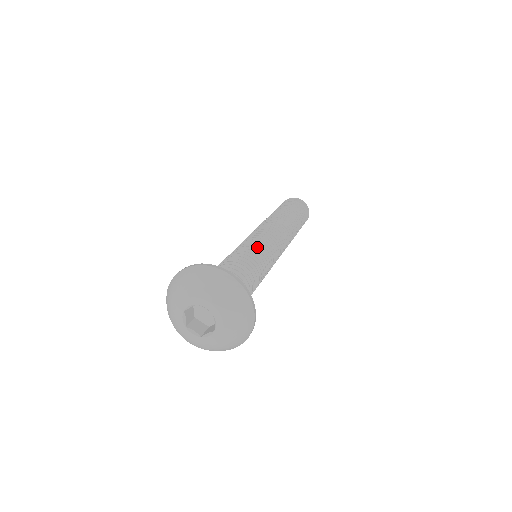
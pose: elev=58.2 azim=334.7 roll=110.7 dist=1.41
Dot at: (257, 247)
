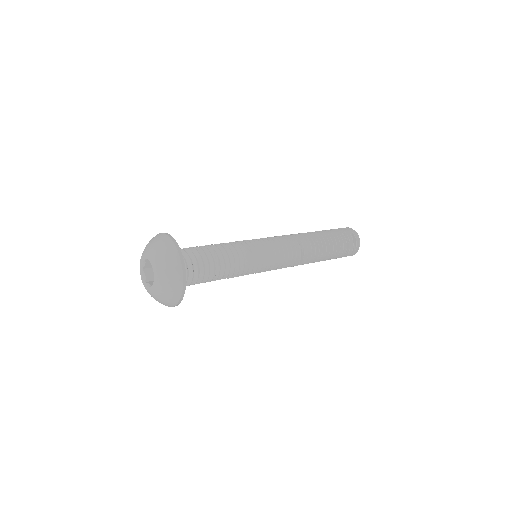
Dot at: (252, 253)
